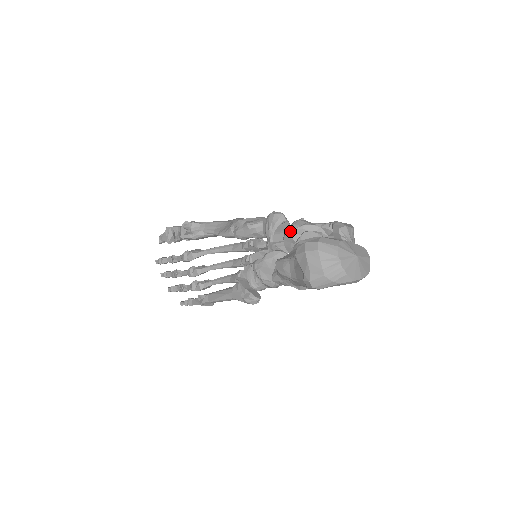
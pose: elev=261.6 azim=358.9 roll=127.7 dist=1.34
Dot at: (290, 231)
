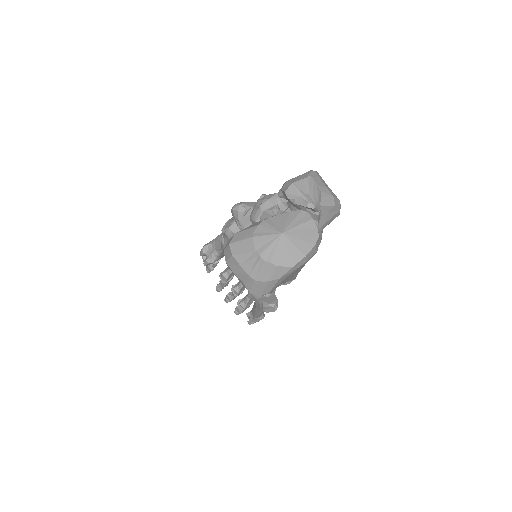
Dot at: (252, 220)
